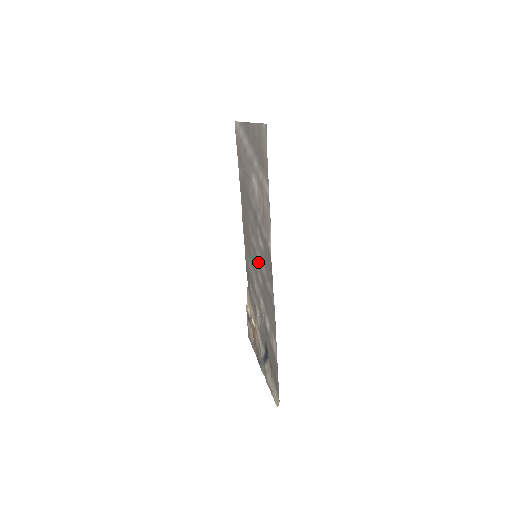
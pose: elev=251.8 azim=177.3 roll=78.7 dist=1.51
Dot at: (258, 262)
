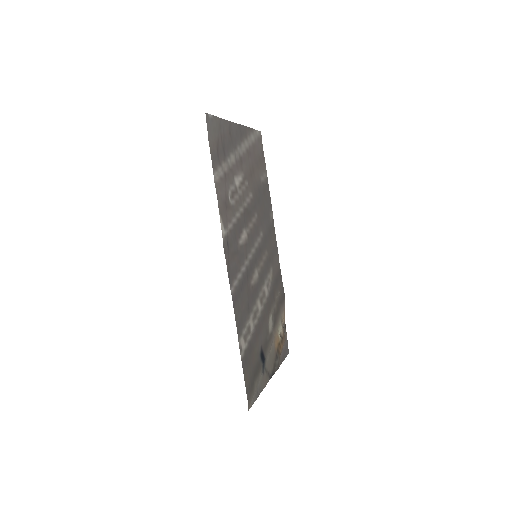
Dot at: (253, 261)
